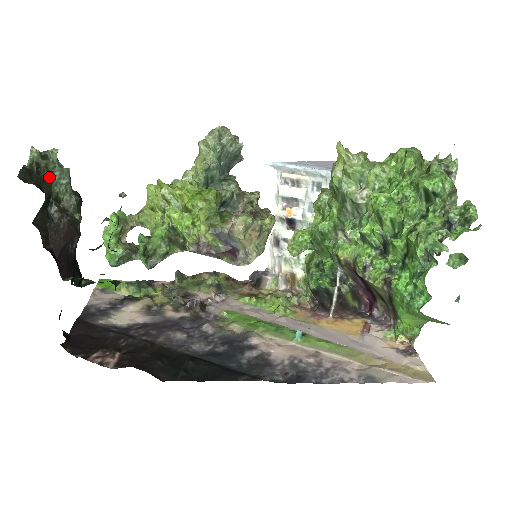
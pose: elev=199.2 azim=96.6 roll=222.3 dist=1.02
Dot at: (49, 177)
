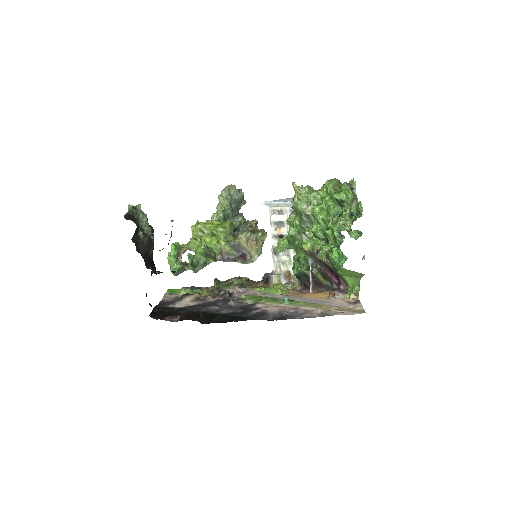
Dot at: (138, 218)
